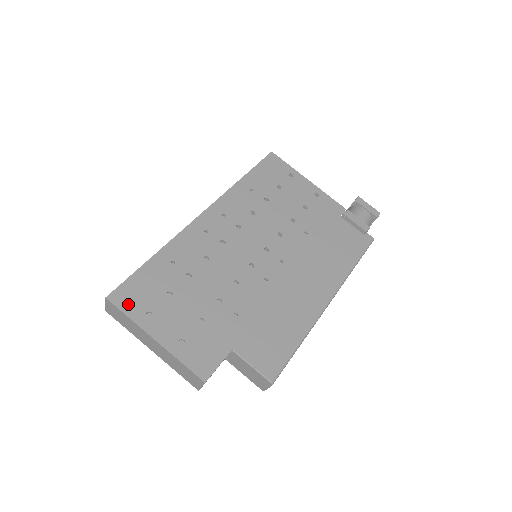
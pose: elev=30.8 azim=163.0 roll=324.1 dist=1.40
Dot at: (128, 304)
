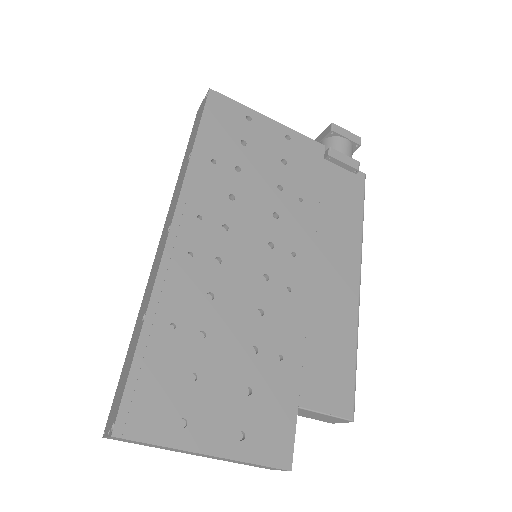
Dot at: (148, 426)
